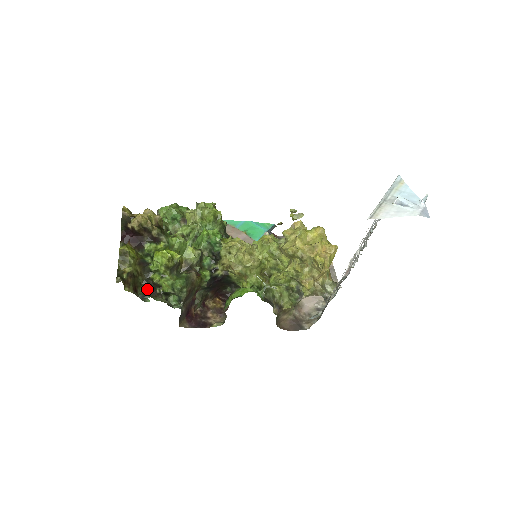
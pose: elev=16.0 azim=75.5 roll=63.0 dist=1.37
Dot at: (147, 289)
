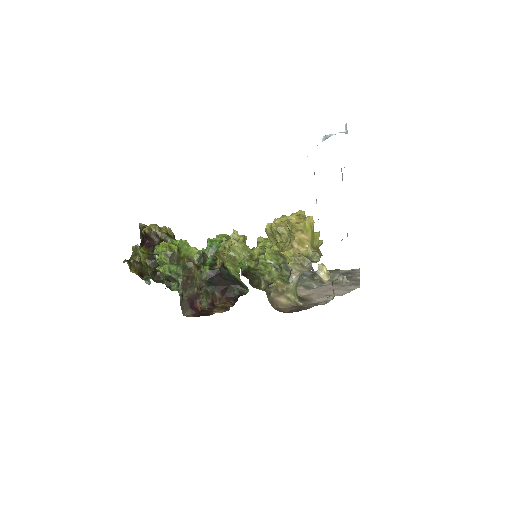
Dot at: (152, 276)
